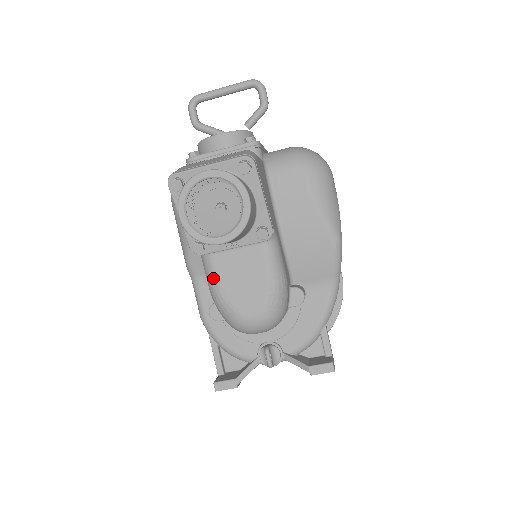
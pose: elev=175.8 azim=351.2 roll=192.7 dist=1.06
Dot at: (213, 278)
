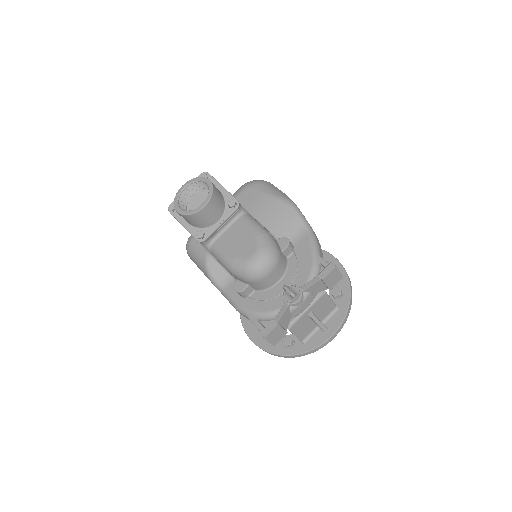
Dot at: (220, 254)
